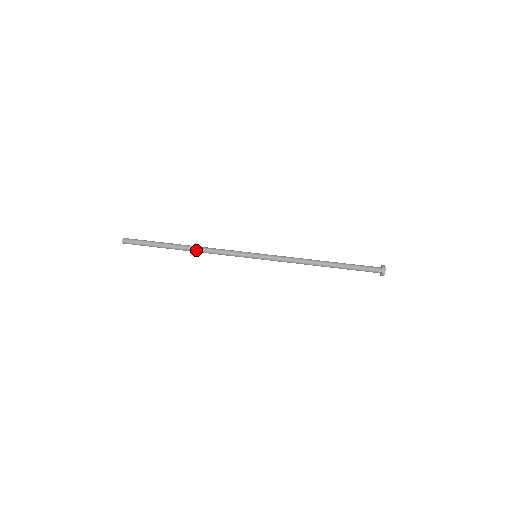
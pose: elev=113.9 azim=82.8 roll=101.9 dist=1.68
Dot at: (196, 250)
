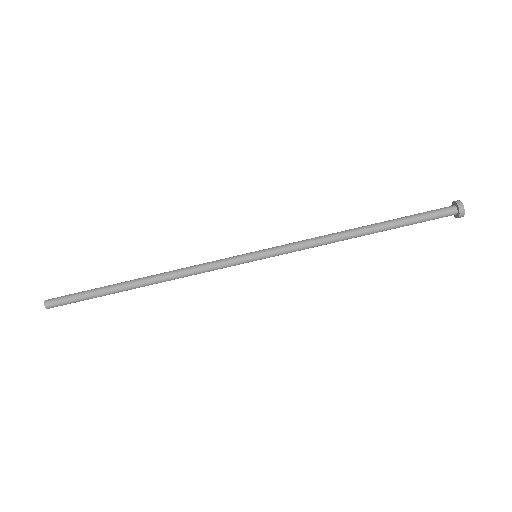
Dot at: (161, 279)
